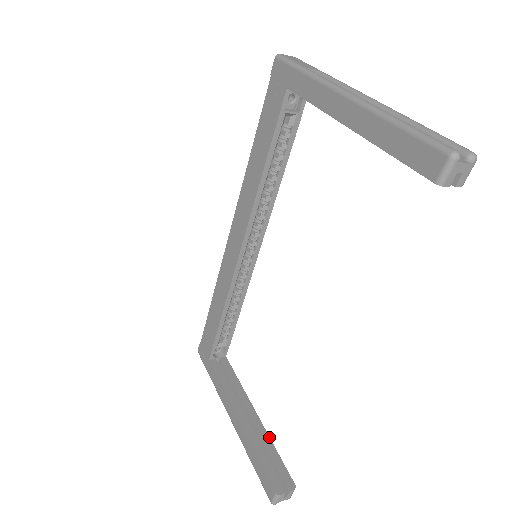
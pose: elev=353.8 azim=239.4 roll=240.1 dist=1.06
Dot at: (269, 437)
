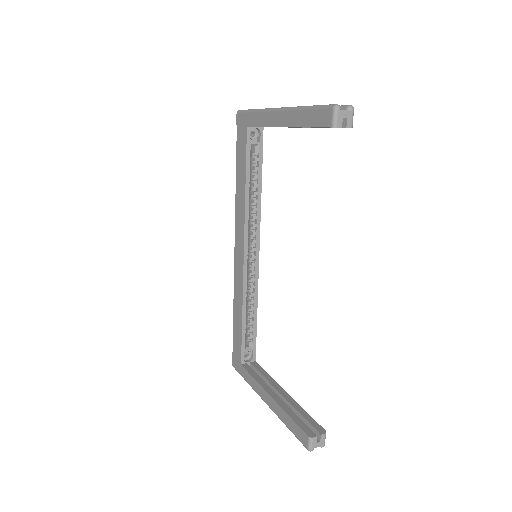
Dot at: occluded
